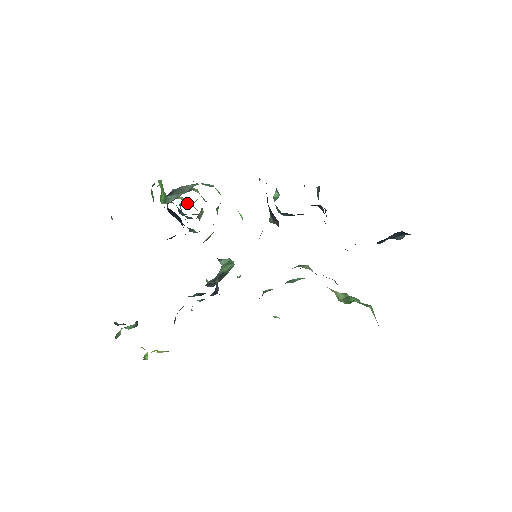
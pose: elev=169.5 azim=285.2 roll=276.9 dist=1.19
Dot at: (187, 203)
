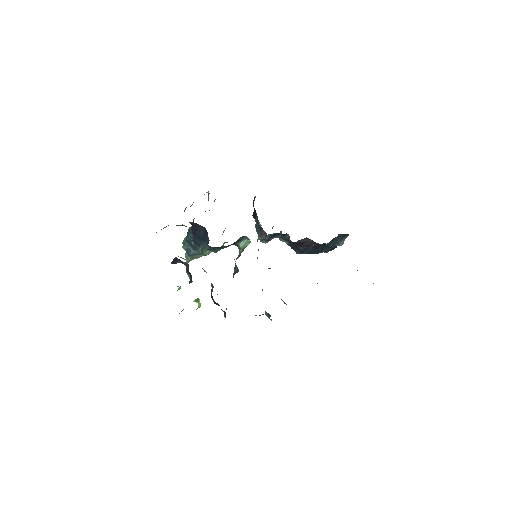
Dot at: occluded
